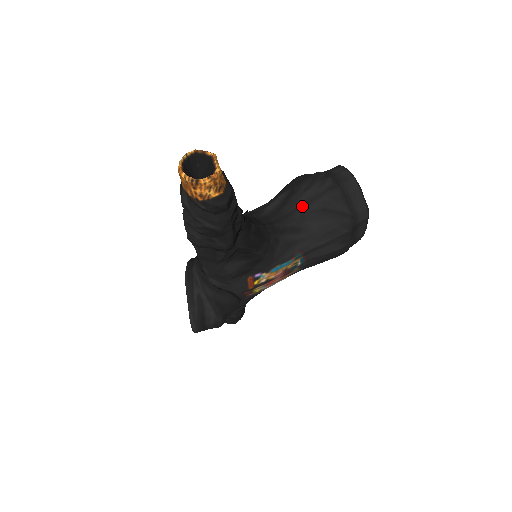
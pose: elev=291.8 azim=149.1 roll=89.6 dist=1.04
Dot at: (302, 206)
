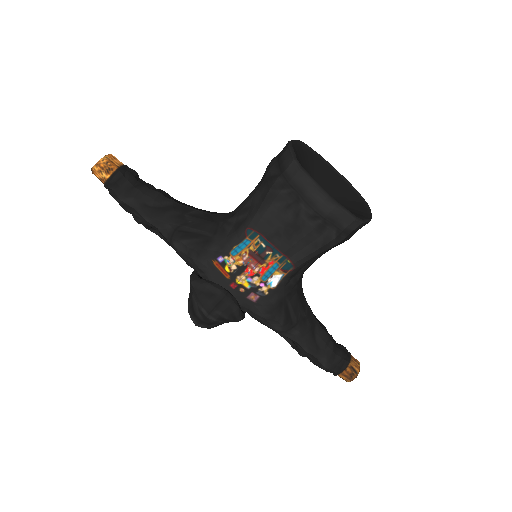
Dot at: (254, 189)
